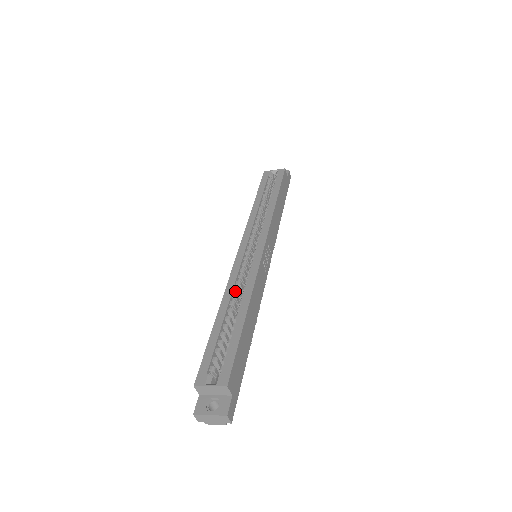
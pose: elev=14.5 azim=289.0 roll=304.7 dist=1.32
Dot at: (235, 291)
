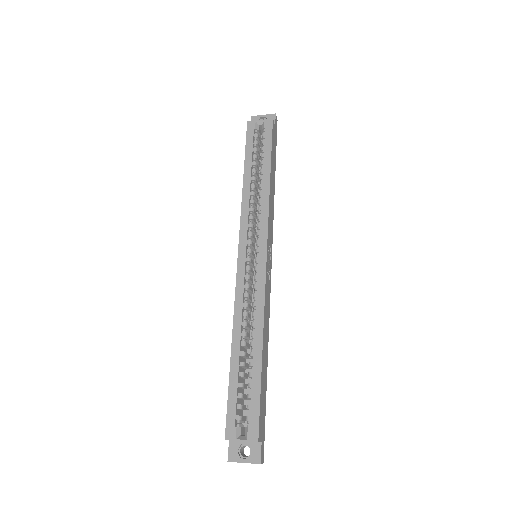
Dot at: (244, 317)
